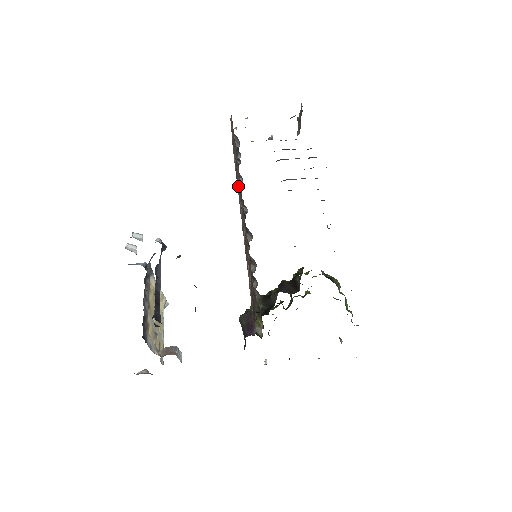
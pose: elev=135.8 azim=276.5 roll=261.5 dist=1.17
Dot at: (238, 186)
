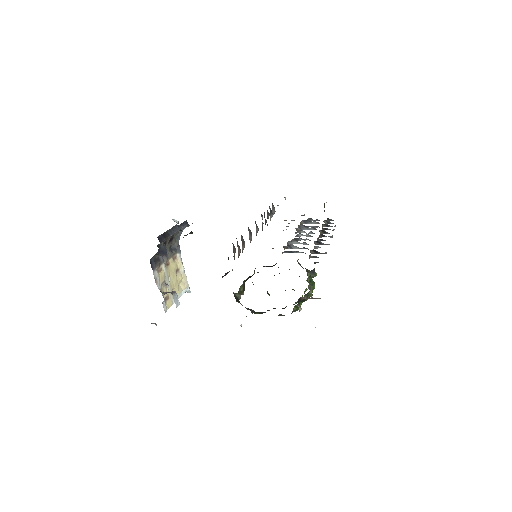
Dot at: (262, 225)
